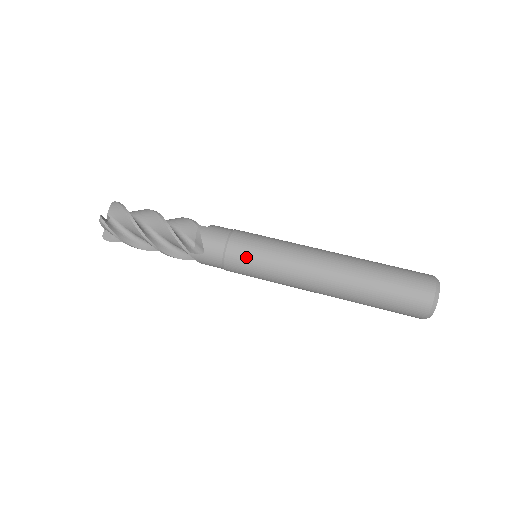
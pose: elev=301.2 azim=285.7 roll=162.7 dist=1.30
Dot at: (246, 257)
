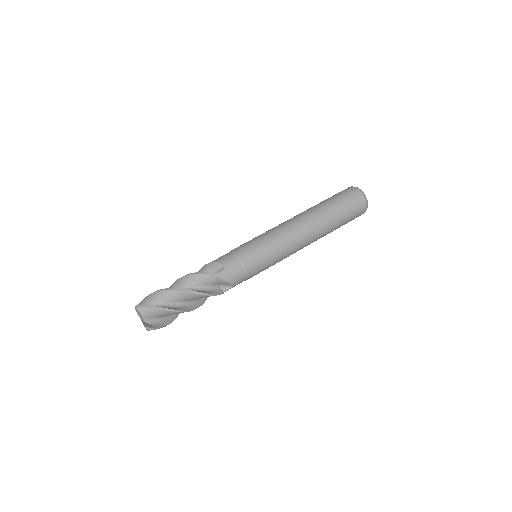
Dot at: (261, 268)
